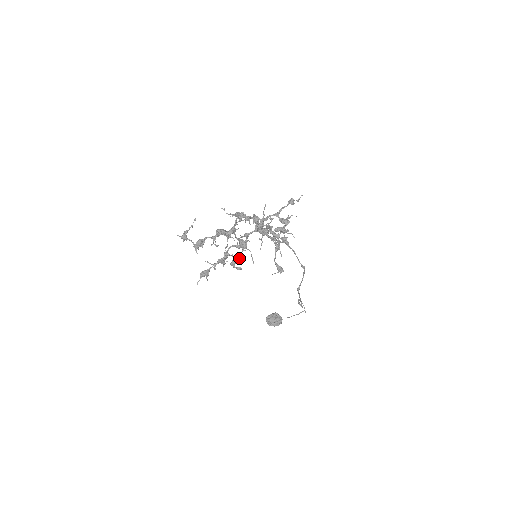
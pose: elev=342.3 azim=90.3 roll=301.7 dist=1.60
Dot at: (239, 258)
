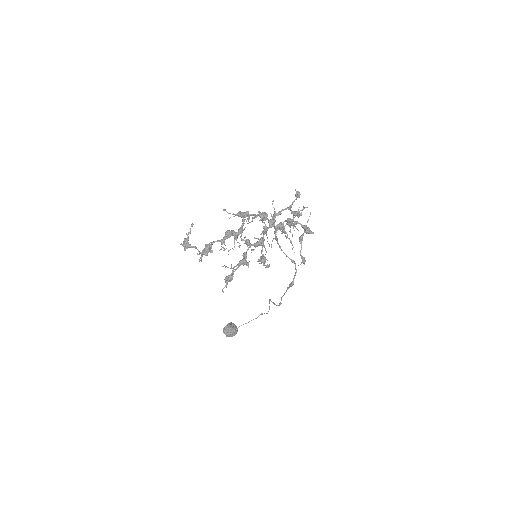
Dot at: occluded
